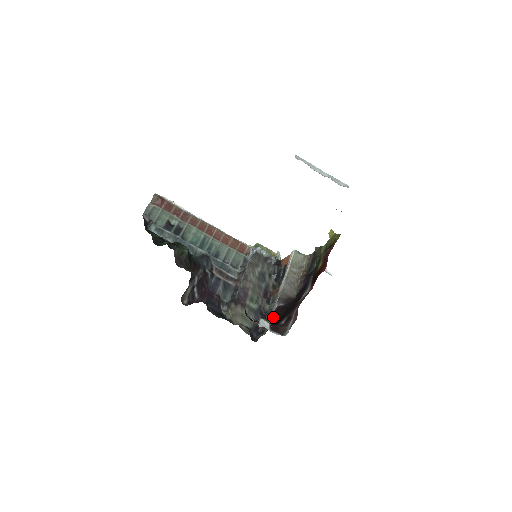
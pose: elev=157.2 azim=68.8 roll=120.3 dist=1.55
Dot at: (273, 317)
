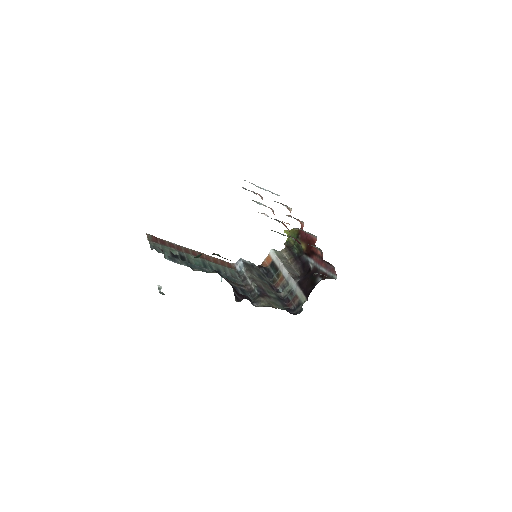
Dot at: (301, 289)
